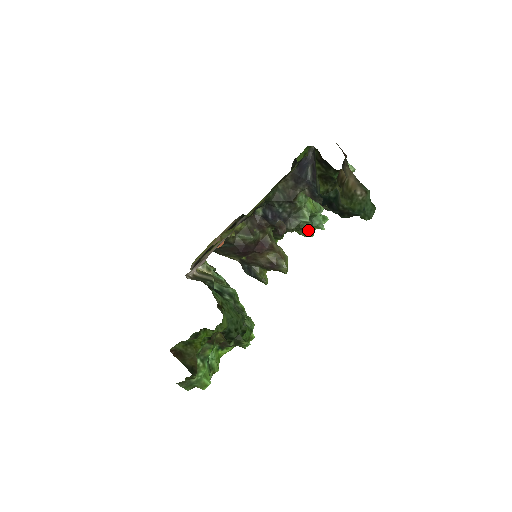
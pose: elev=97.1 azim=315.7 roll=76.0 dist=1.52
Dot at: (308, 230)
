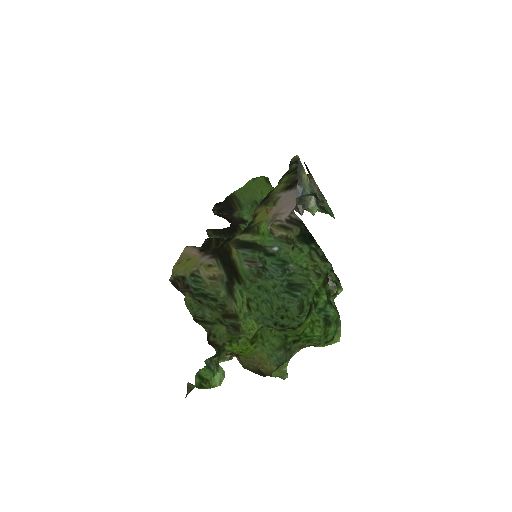
Dot at: occluded
